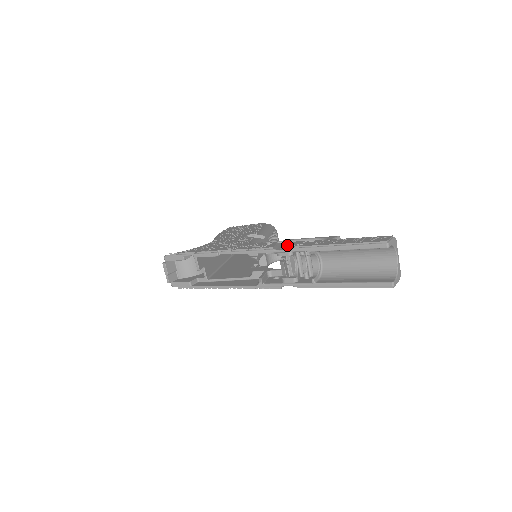
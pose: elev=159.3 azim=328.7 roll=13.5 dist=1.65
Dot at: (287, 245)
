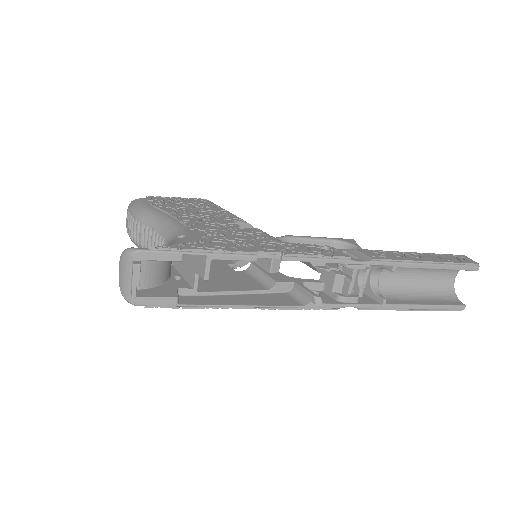
Dot at: (351, 253)
